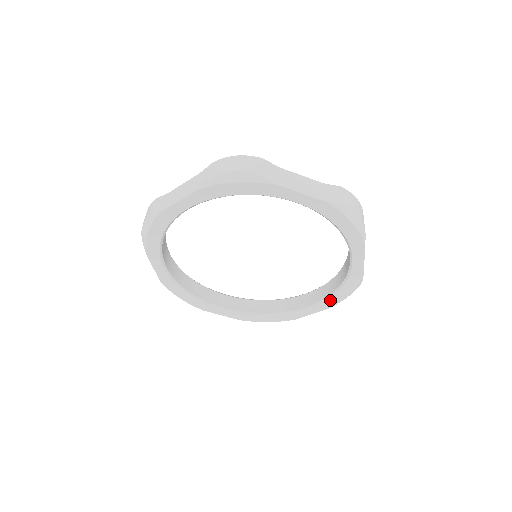
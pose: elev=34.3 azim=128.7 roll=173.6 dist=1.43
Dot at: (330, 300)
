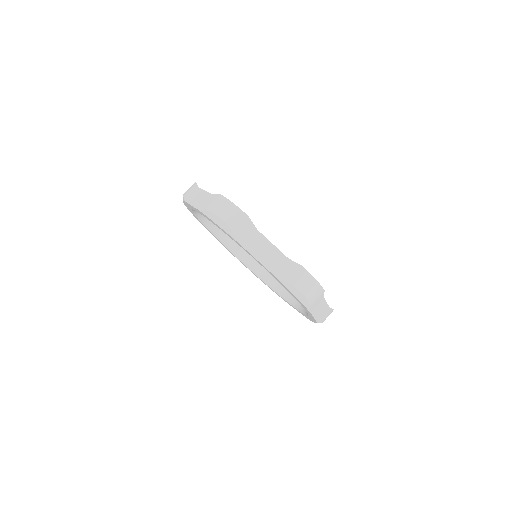
Dot at: (303, 314)
